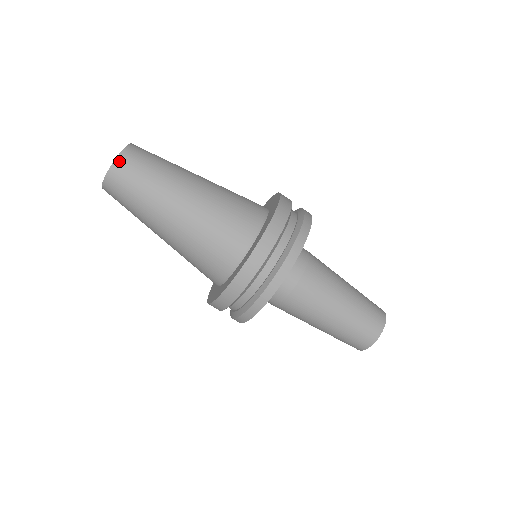
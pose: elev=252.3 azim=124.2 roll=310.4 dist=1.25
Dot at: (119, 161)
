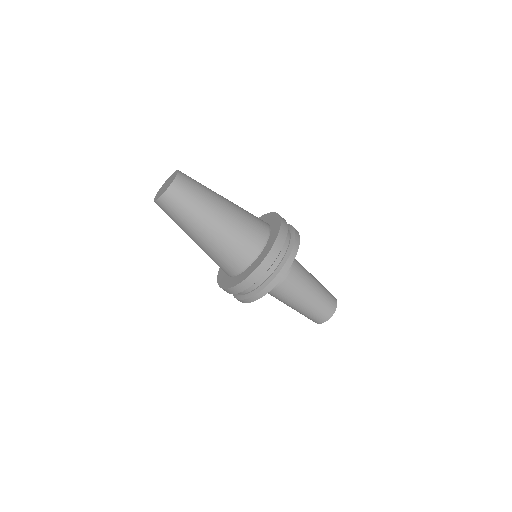
Dot at: (179, 177)
